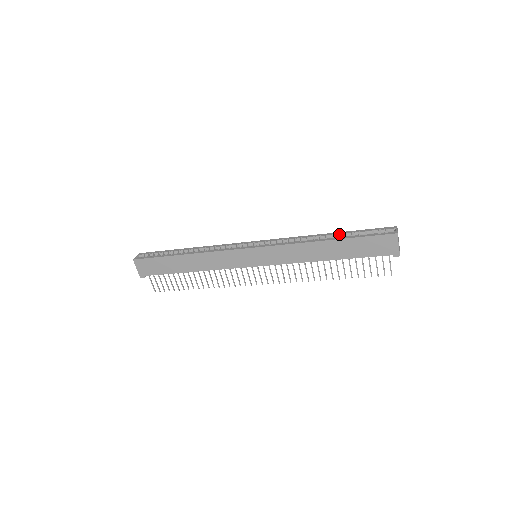
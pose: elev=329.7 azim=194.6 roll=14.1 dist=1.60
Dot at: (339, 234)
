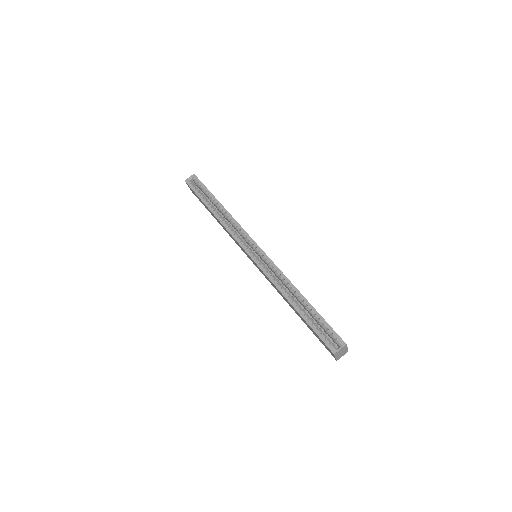
Dot at: (307, 305)
